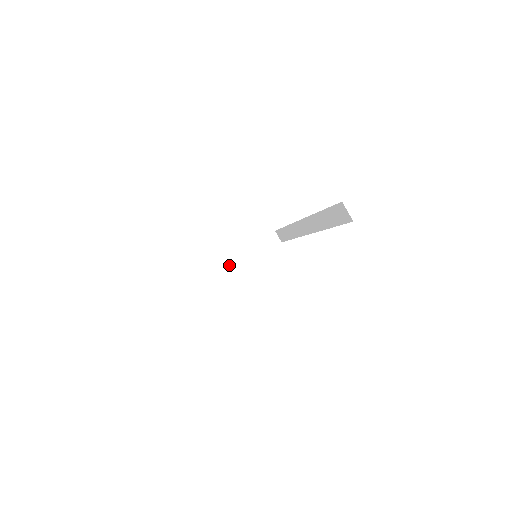
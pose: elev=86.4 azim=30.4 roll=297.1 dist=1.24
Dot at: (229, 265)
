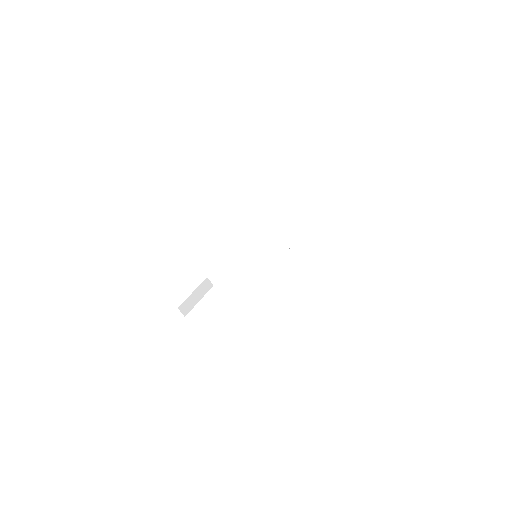
Dot at: (192, 300)
